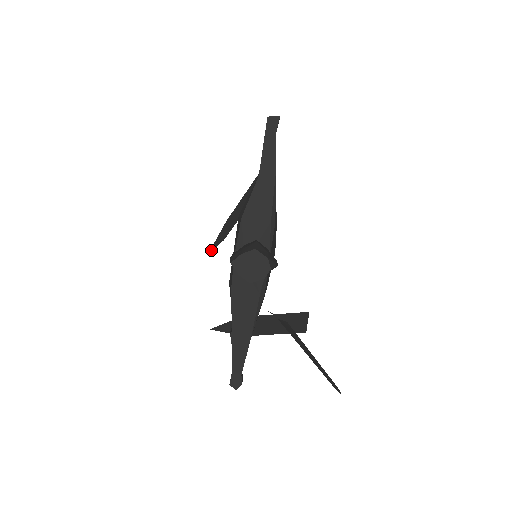
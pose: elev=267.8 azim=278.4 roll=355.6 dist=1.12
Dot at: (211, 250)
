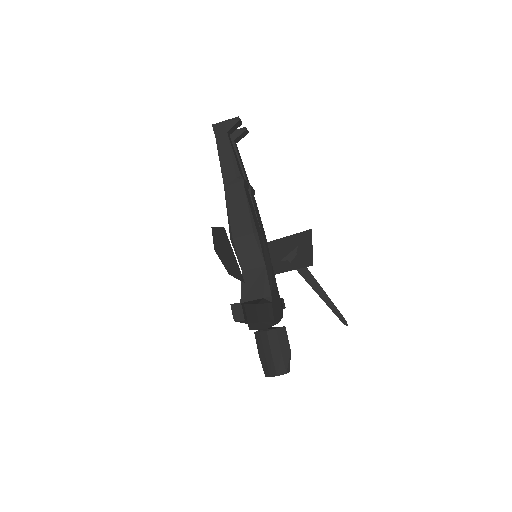
Dot at: (216, 253)
